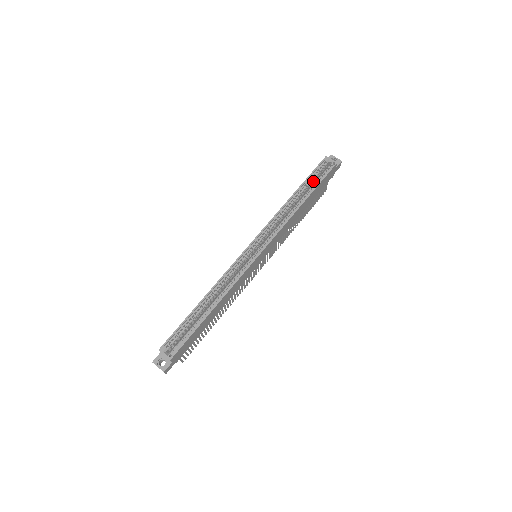
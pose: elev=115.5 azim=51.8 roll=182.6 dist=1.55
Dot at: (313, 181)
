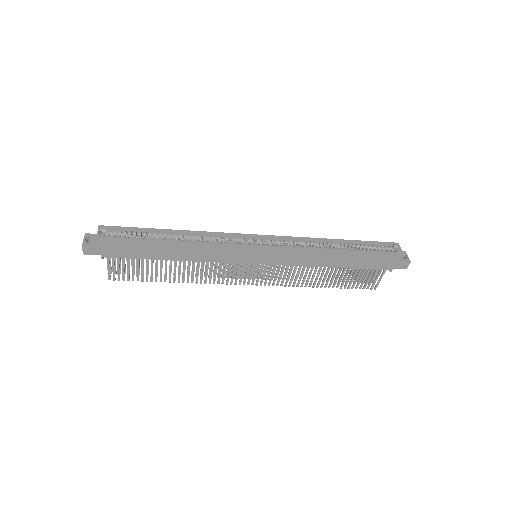
Dot at: (367, 249)
